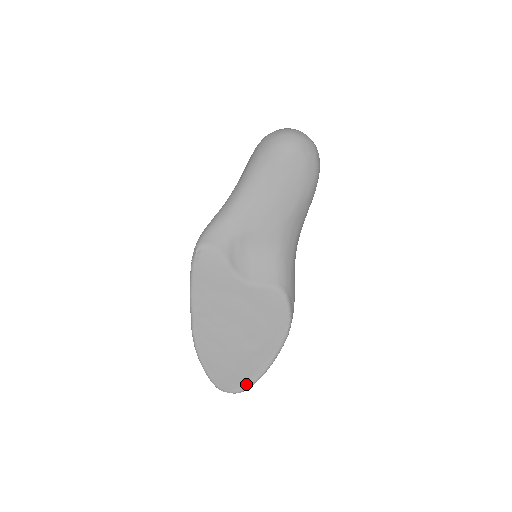
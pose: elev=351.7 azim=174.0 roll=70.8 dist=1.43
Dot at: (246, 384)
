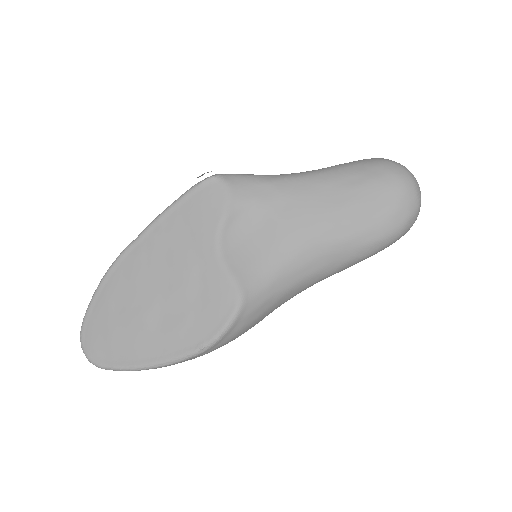
Dot at: (106, 360)
